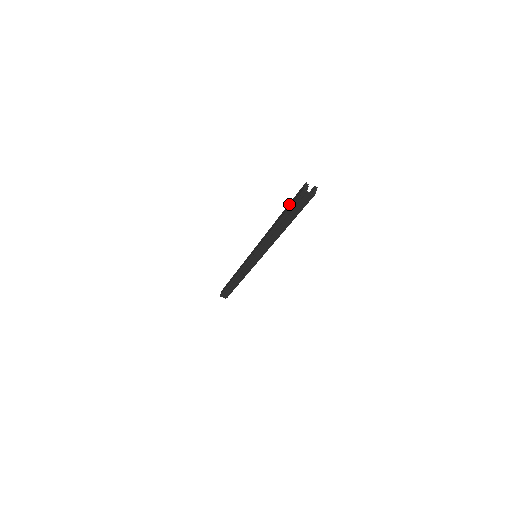
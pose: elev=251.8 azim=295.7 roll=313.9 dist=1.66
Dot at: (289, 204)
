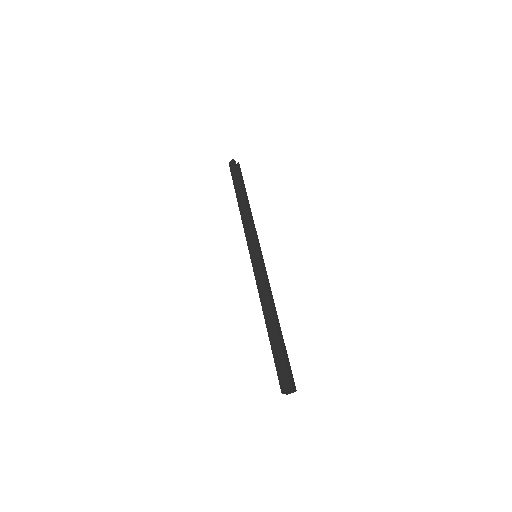
Dot at: (278, 352)
